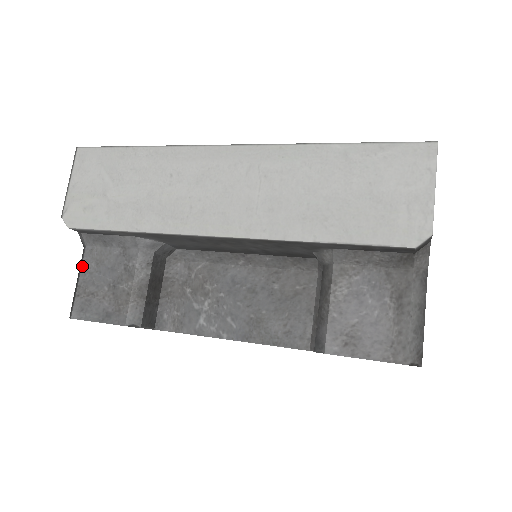
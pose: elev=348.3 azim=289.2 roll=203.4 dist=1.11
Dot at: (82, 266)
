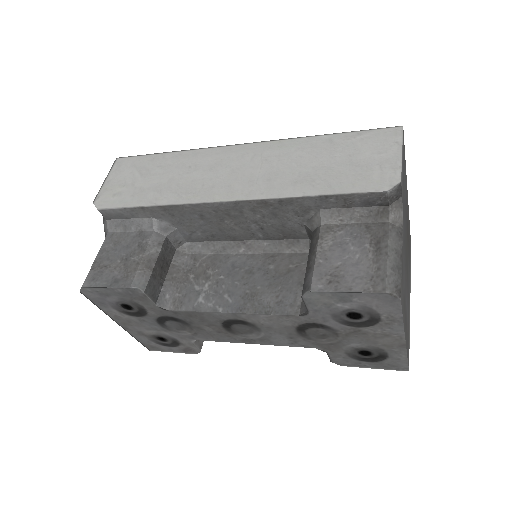
Dot at: (101, 247)
